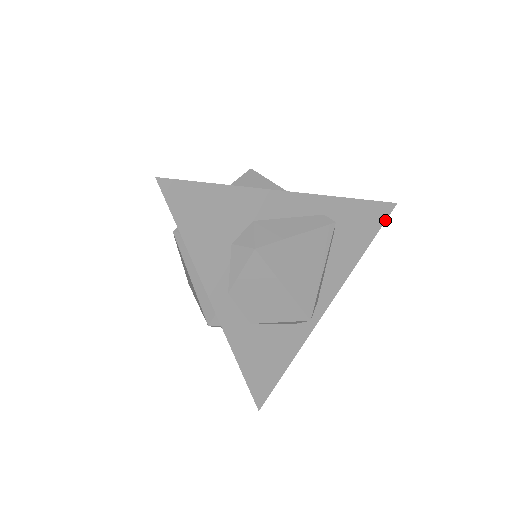
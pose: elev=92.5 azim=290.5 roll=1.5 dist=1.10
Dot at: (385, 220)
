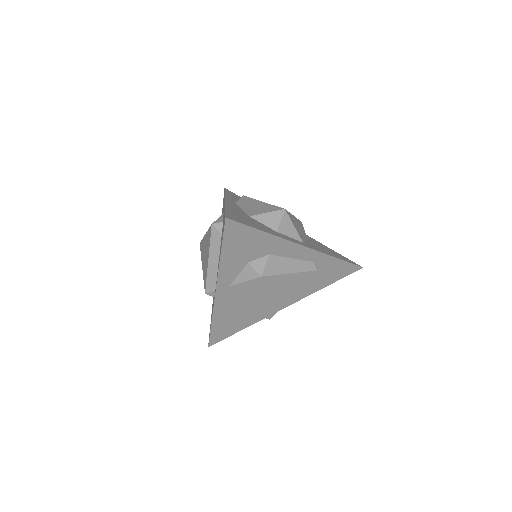
Dot at: (349, 274)
